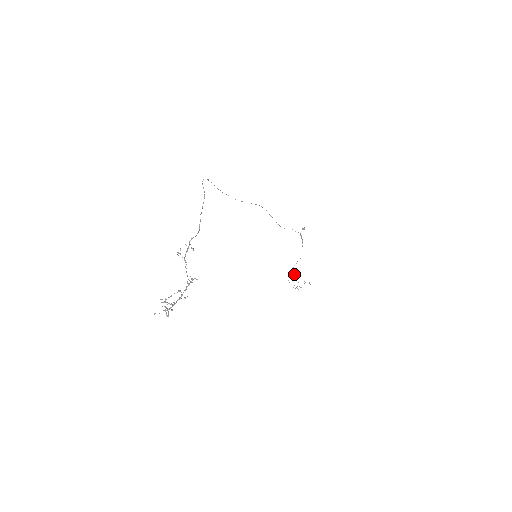
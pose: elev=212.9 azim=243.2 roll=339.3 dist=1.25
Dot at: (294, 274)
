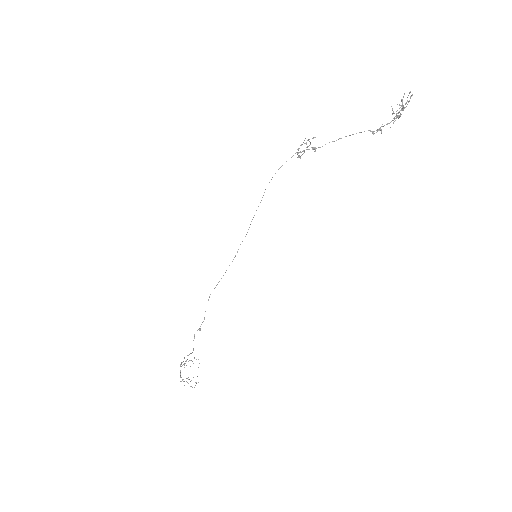
Dot at: occluded
